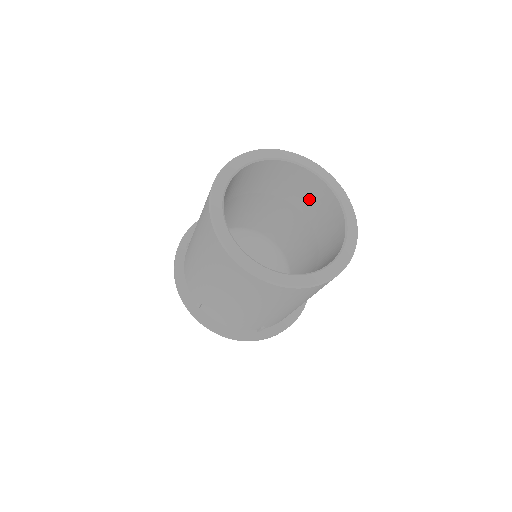
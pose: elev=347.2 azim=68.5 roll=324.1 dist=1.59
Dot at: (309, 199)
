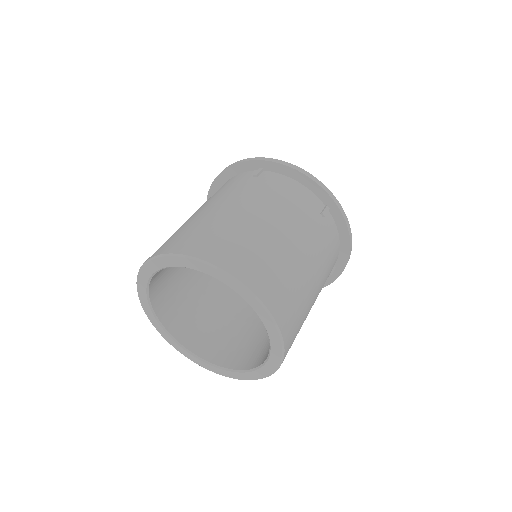
Dot at: occluded
